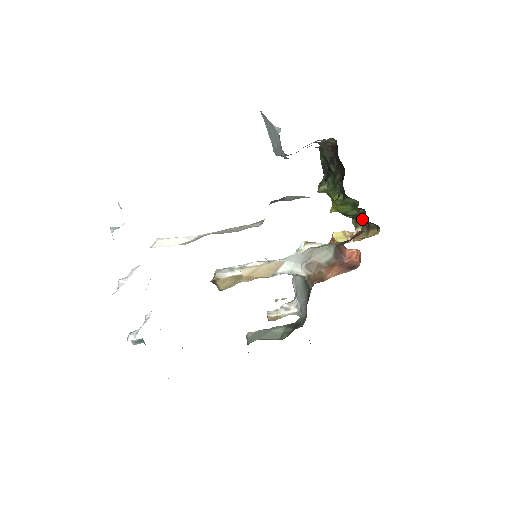
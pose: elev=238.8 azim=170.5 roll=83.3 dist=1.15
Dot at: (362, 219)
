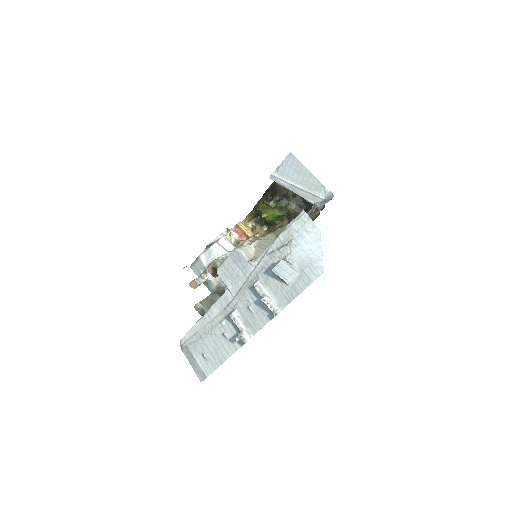
Dot at: (255, 217)
